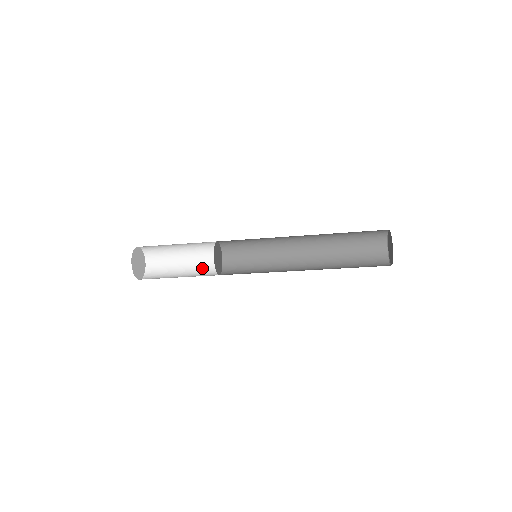
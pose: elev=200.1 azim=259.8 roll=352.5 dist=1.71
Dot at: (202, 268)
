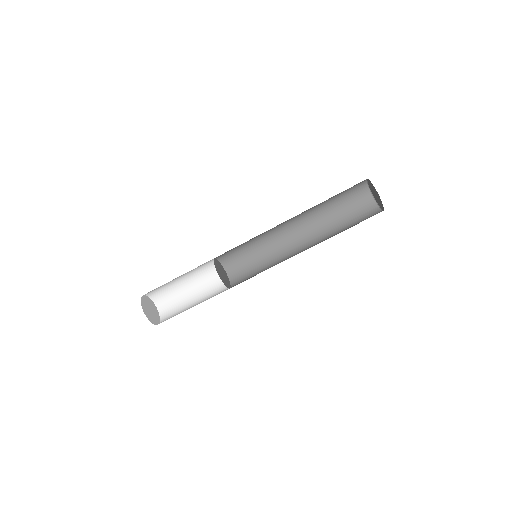
Dot at: occluded
